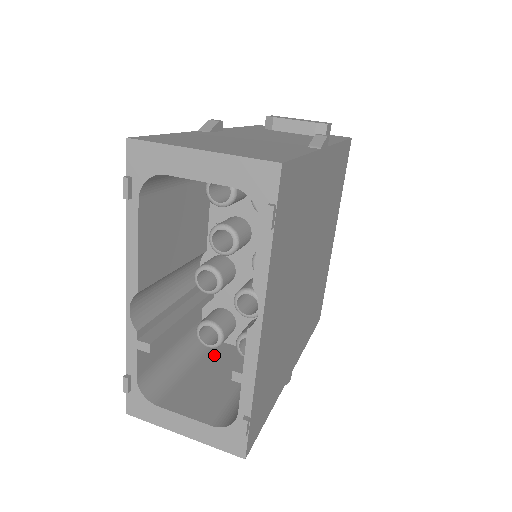
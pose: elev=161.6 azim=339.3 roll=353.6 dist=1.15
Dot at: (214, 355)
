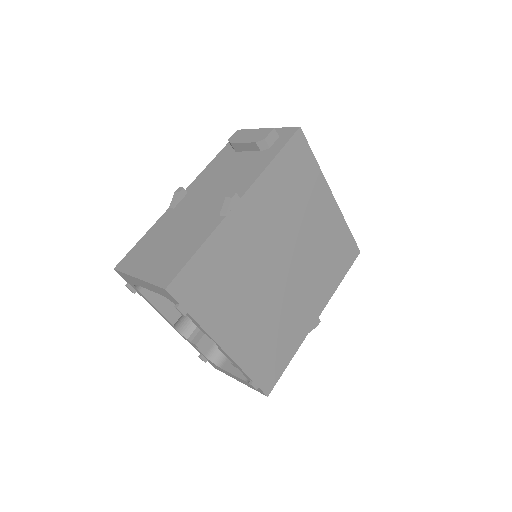
Dot at: occluded
